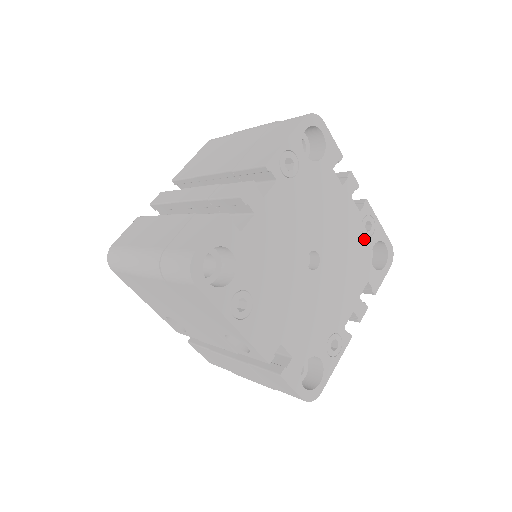
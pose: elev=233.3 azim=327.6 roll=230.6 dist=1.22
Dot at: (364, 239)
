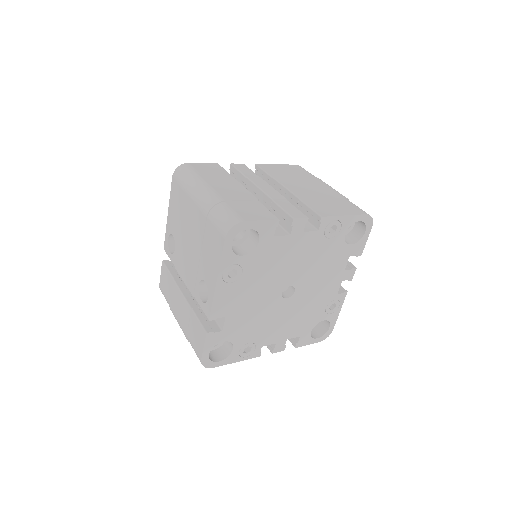
Dot at: (323, 311)
